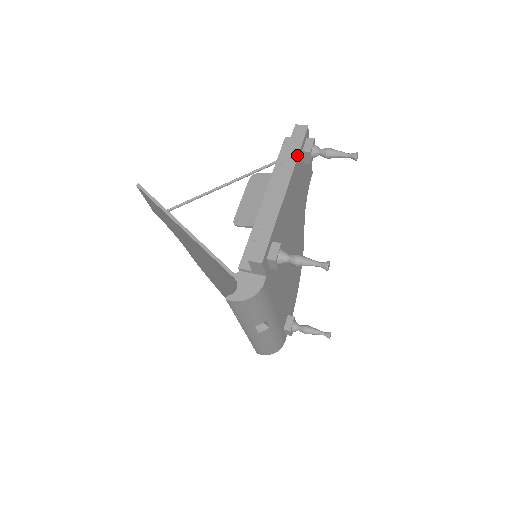
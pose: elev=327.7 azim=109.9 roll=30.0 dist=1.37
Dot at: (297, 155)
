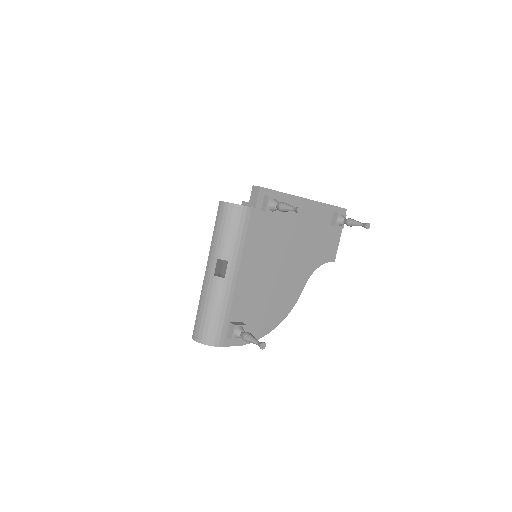
Dot at: (328, 204)
